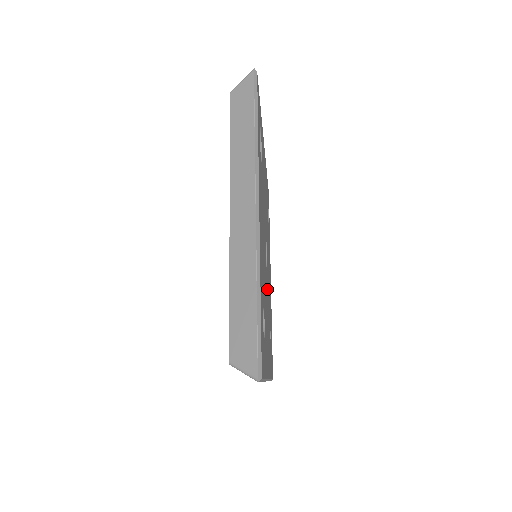
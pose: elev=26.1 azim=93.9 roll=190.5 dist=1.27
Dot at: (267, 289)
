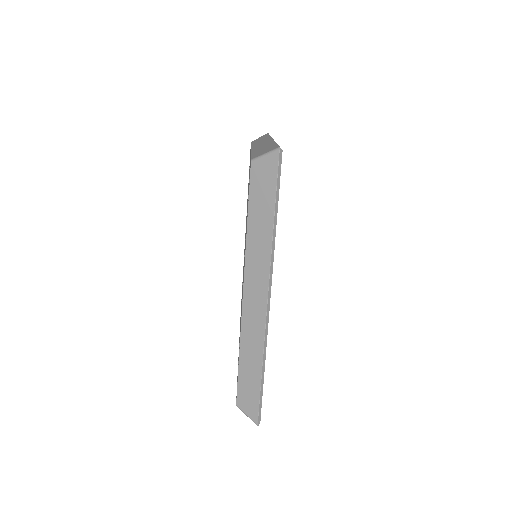
Dot at: occluded
